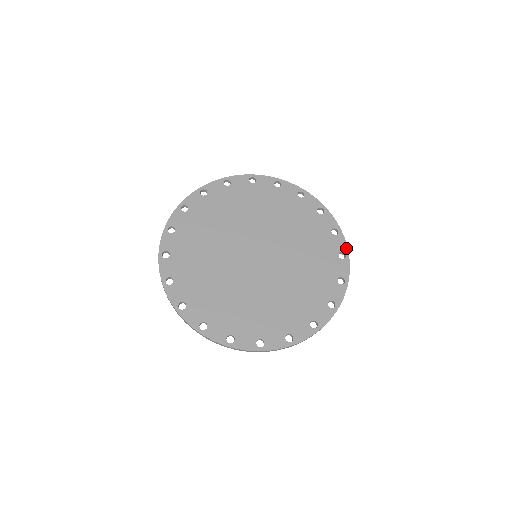
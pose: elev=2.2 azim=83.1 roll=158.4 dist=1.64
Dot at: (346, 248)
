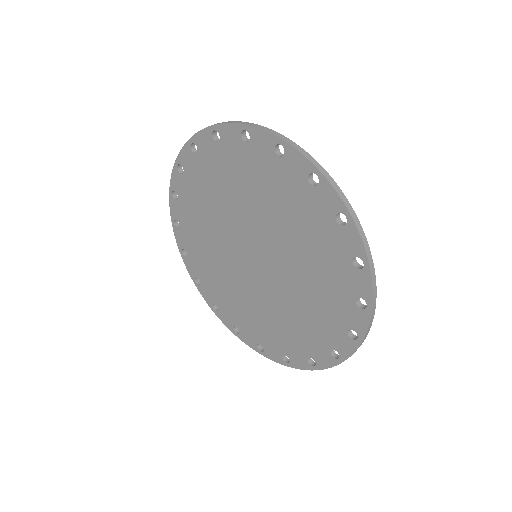
Dot at: (370, 296)
